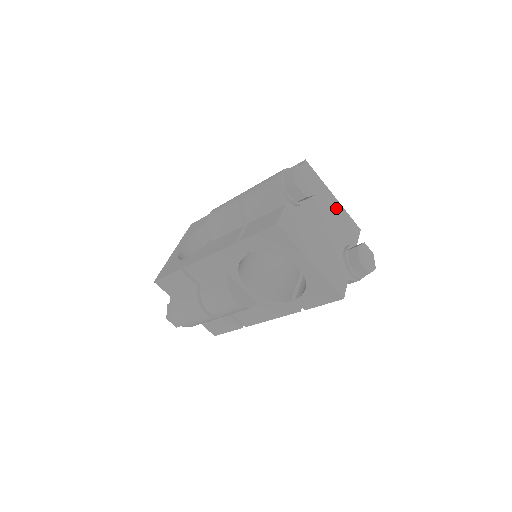
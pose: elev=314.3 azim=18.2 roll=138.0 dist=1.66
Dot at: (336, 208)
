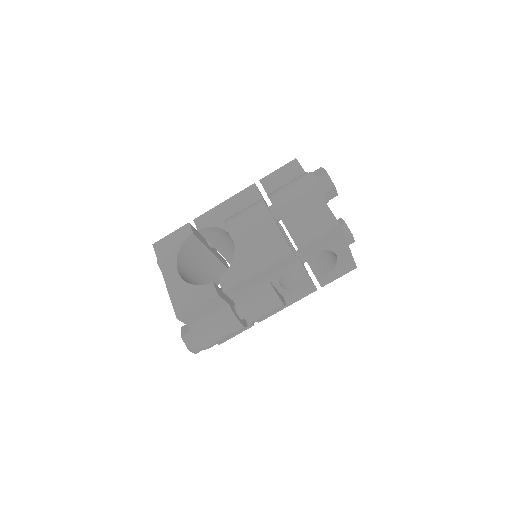
Dot at: occluded
